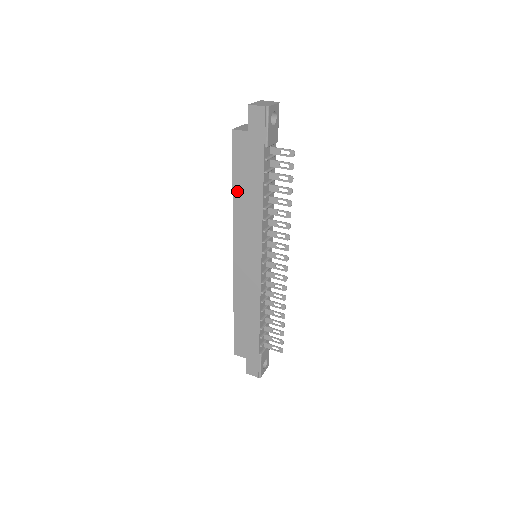
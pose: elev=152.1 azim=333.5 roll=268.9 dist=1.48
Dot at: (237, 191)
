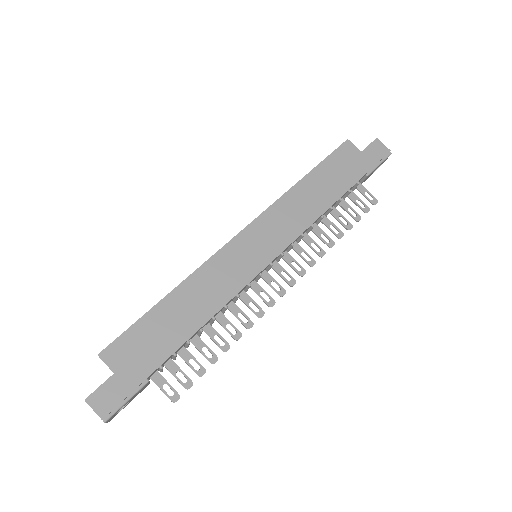
Dot at: (308, 181)
